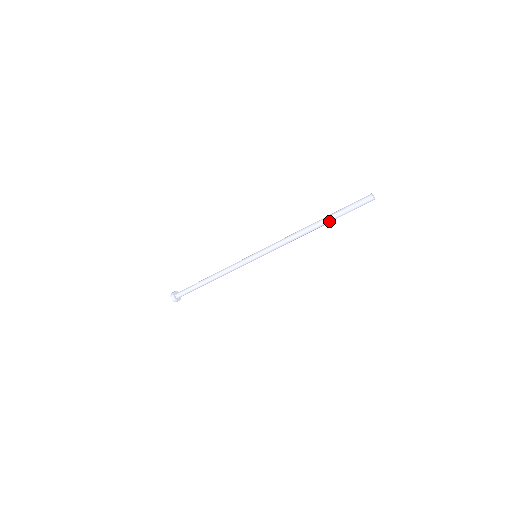
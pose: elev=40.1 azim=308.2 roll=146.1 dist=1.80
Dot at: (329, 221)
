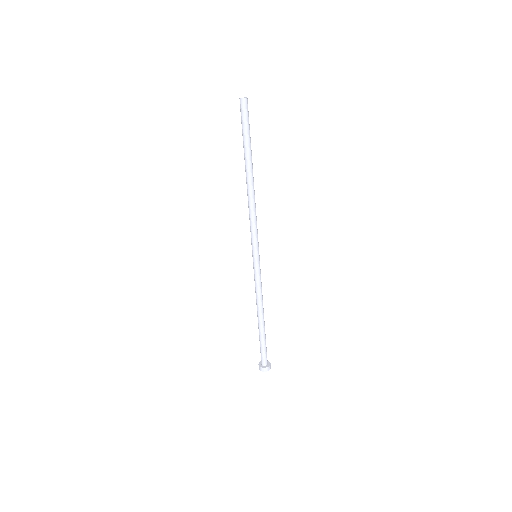
Dot at: (248, 158)
